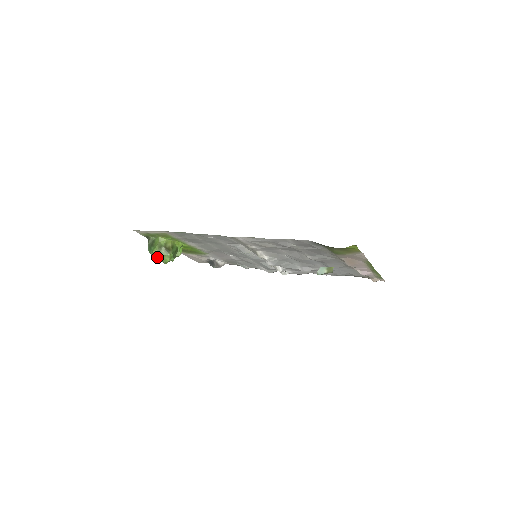
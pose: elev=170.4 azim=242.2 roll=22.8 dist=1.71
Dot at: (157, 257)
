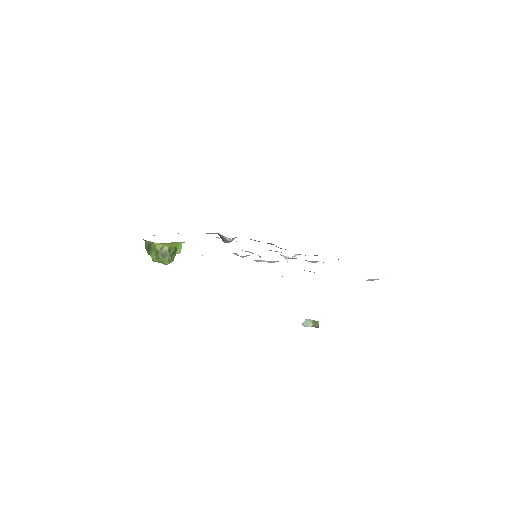
Dot at: (156, 261)
